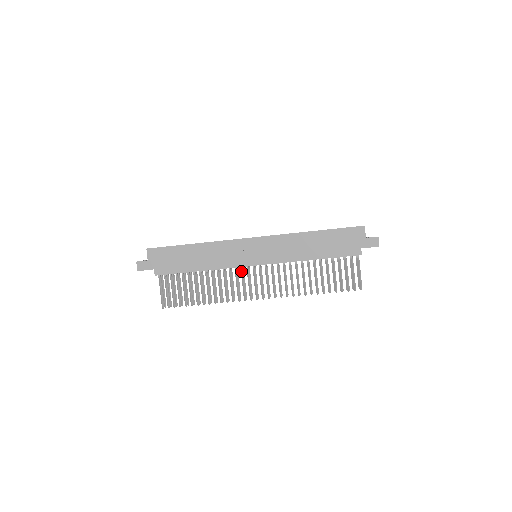
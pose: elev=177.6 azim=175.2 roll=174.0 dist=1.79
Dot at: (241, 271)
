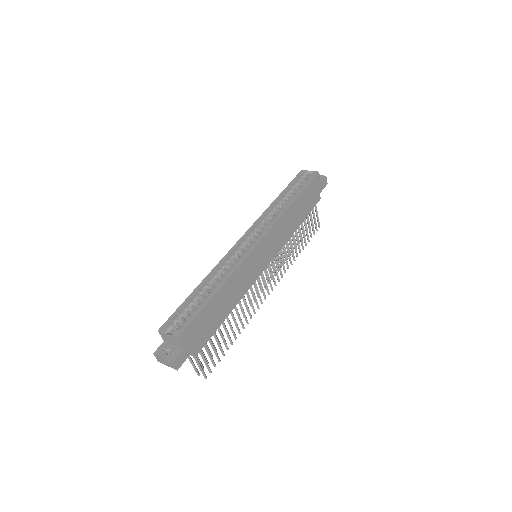
Dot at: occluded
